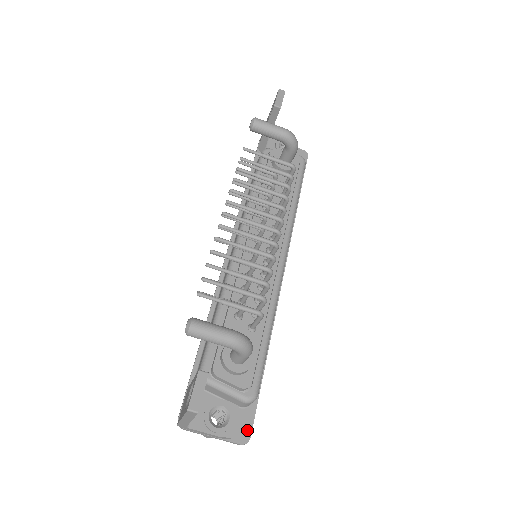
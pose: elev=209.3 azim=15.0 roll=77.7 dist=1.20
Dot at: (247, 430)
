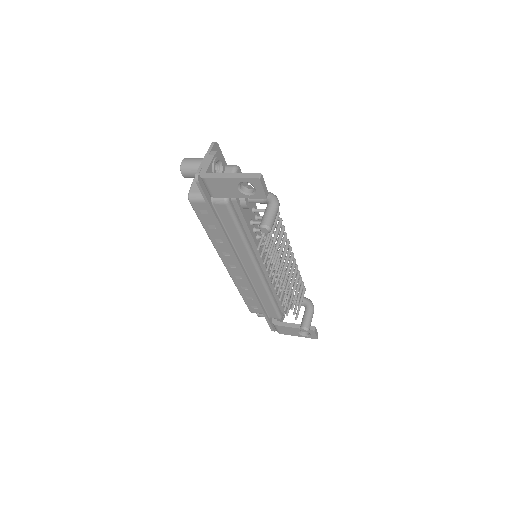
Dot at: occluded
